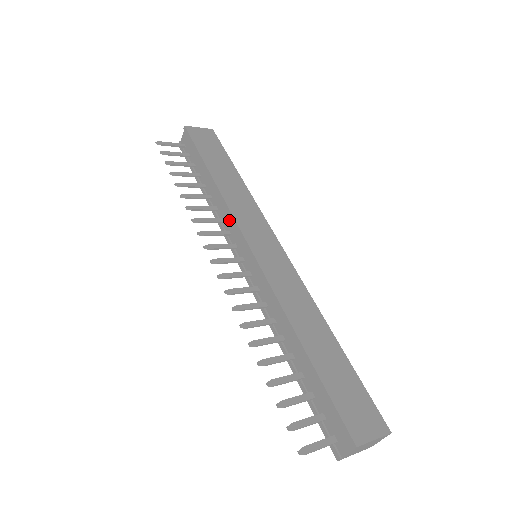
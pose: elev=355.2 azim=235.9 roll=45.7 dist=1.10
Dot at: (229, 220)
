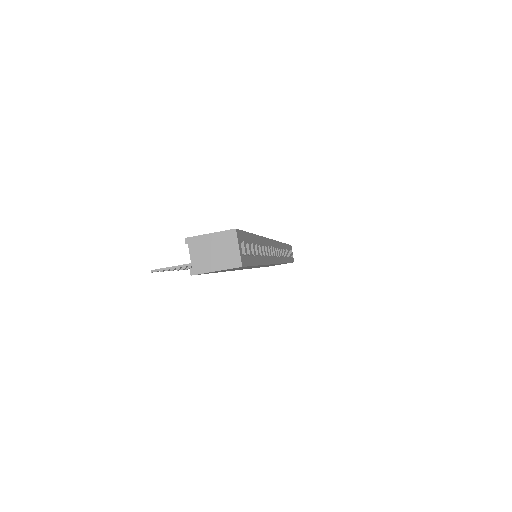
Dot at: occluded
